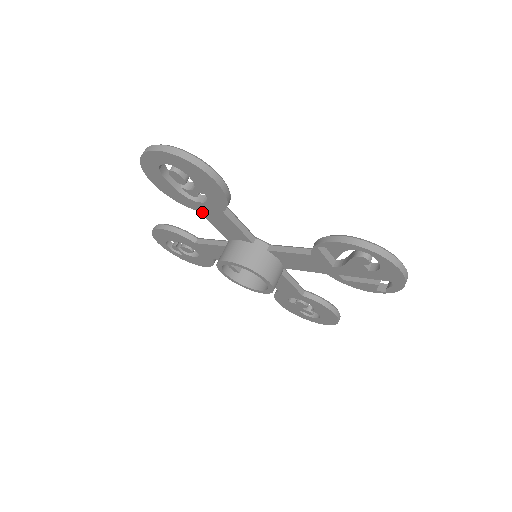
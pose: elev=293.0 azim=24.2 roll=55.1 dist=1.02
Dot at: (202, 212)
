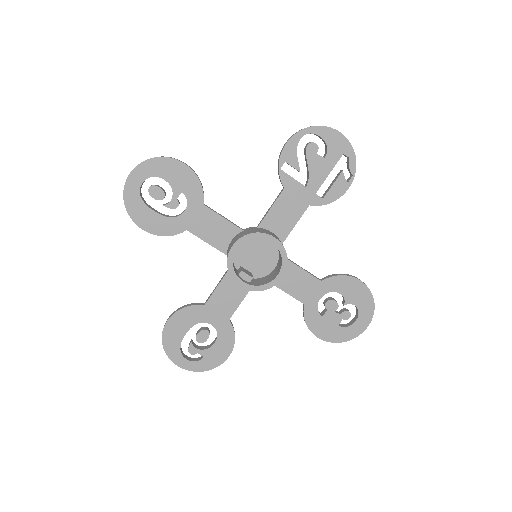
Dot at: (190, 228)
